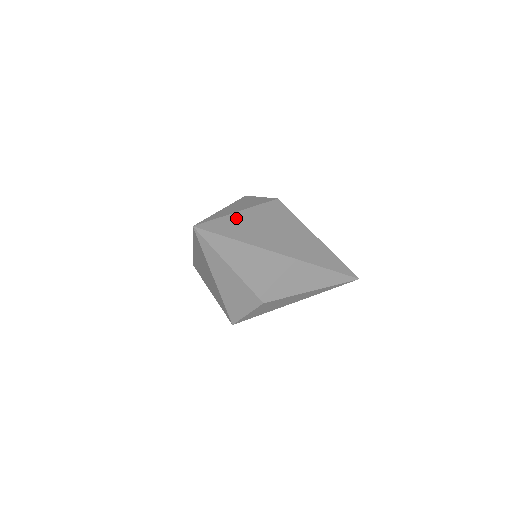
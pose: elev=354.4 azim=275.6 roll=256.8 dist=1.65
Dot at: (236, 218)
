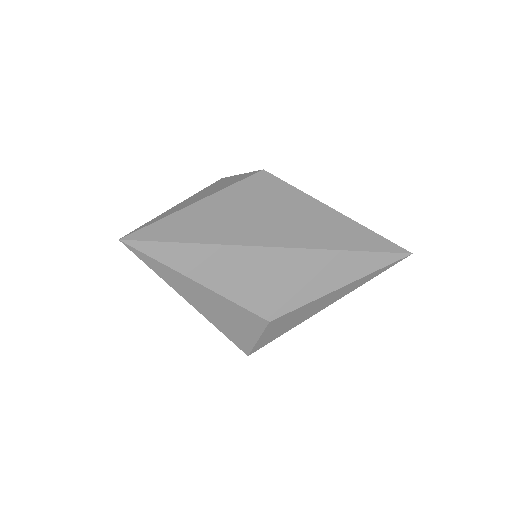
Dot at: (193, 212)
